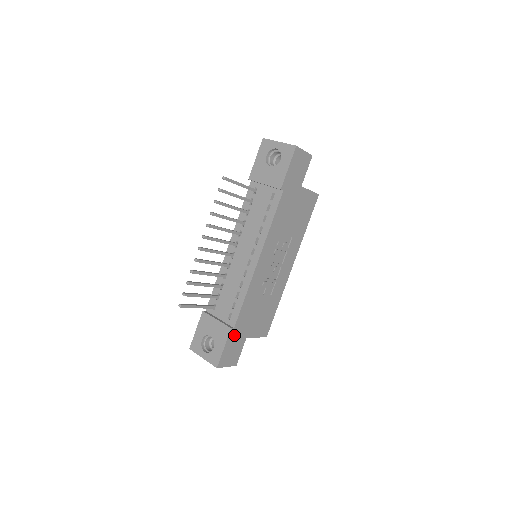
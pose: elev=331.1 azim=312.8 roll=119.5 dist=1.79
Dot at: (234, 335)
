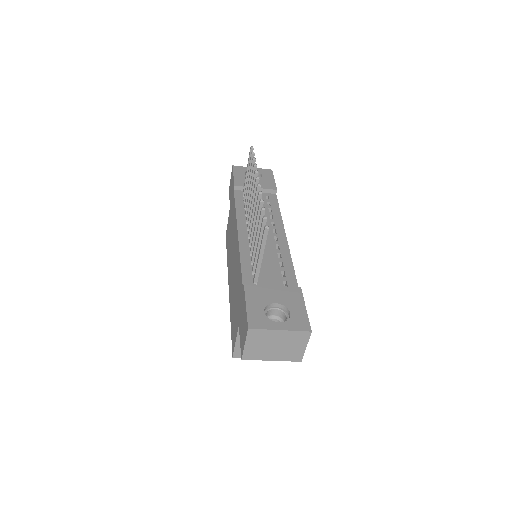
Dot at: occluded
